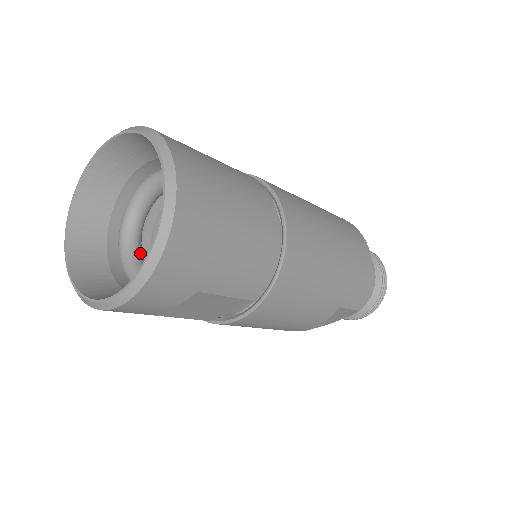
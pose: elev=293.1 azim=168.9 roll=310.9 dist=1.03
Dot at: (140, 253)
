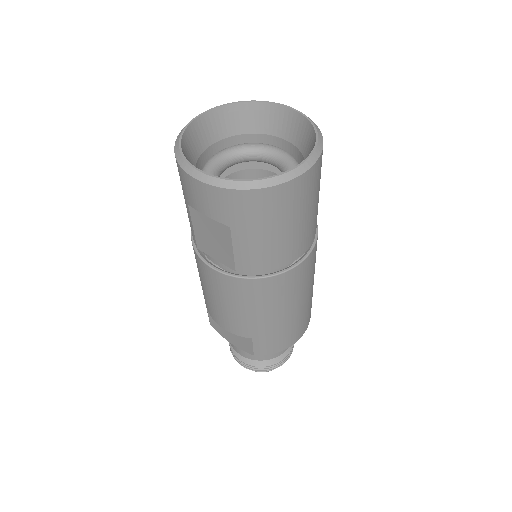
Dot at: (223, 171)
